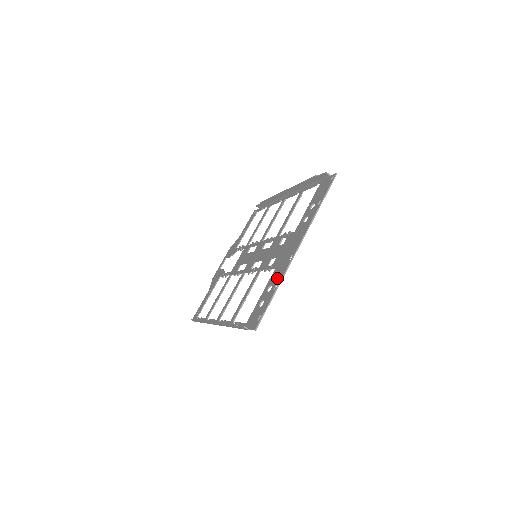
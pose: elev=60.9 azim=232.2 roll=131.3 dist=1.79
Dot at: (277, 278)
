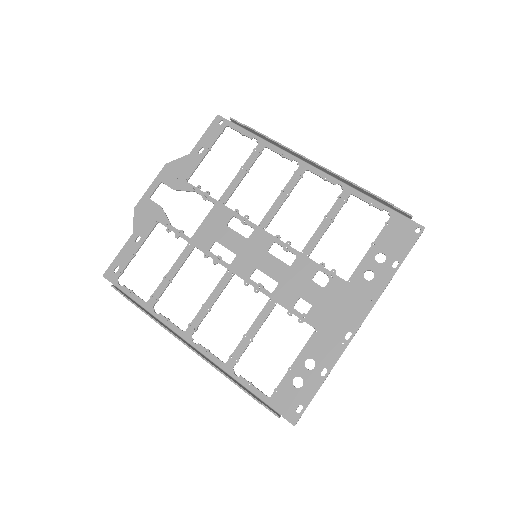
Dot at: (325, 357)
